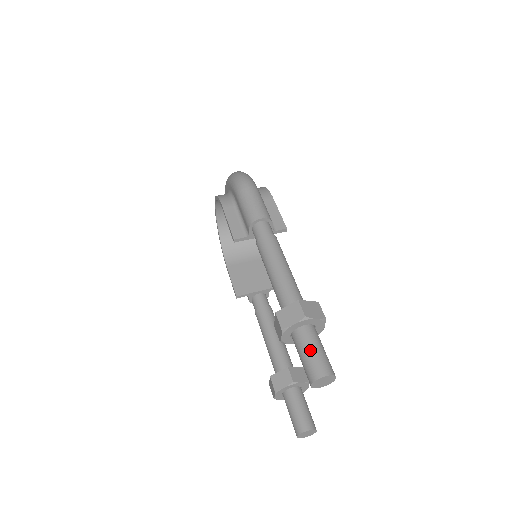
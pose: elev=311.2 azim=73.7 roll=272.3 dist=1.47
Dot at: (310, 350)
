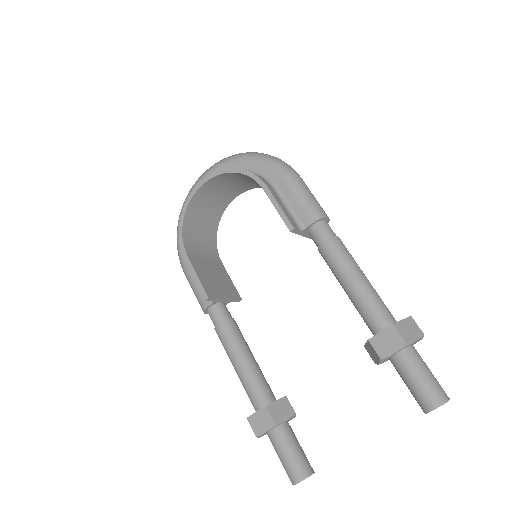
Dot at: (429, 371)
